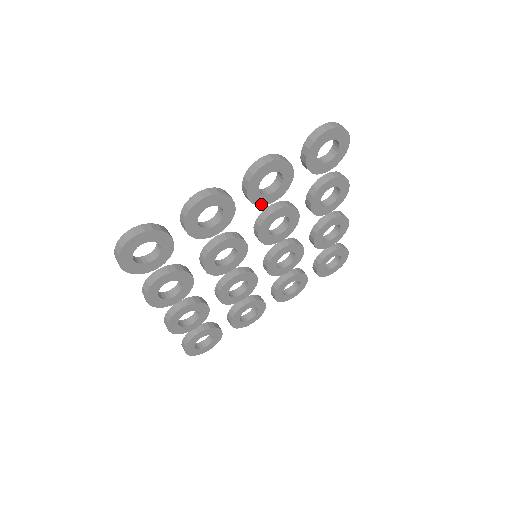
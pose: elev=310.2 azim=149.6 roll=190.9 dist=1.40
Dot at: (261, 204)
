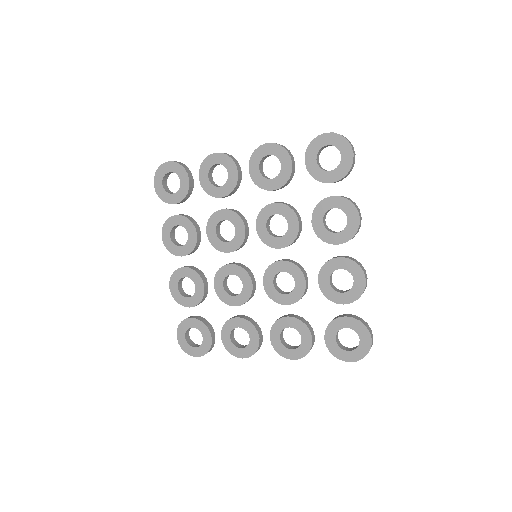
Dot at: (261, 186)
